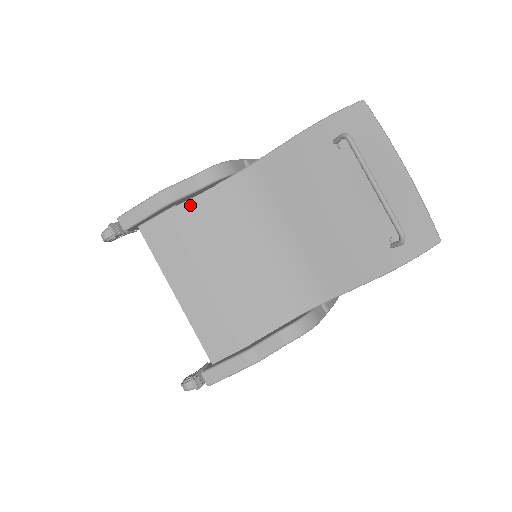
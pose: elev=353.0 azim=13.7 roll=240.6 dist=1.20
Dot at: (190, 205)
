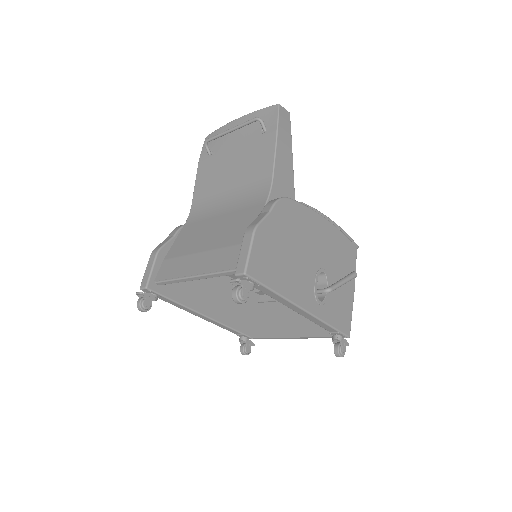
Dot at: (174, 246)
